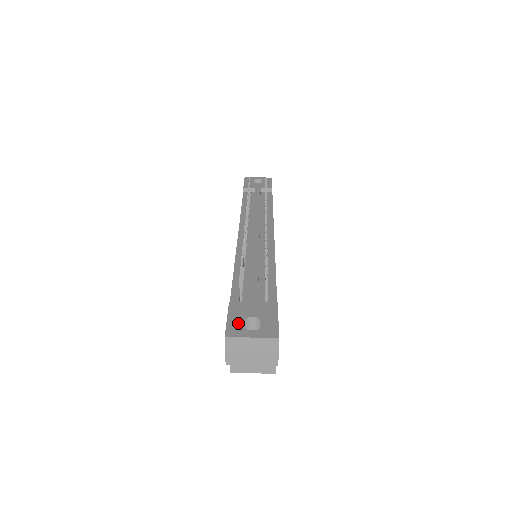
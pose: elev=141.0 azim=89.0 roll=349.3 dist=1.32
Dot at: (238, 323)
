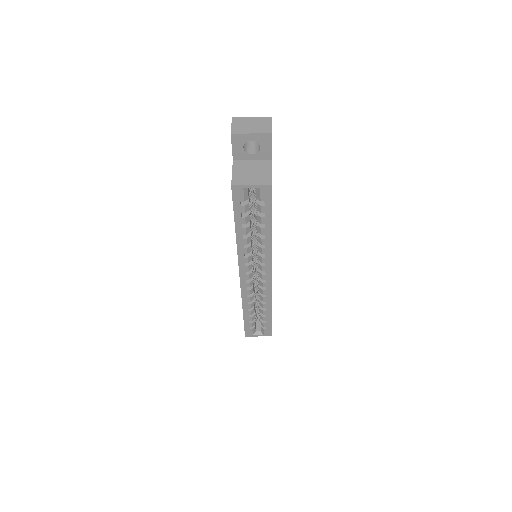
Dot at: occluded
